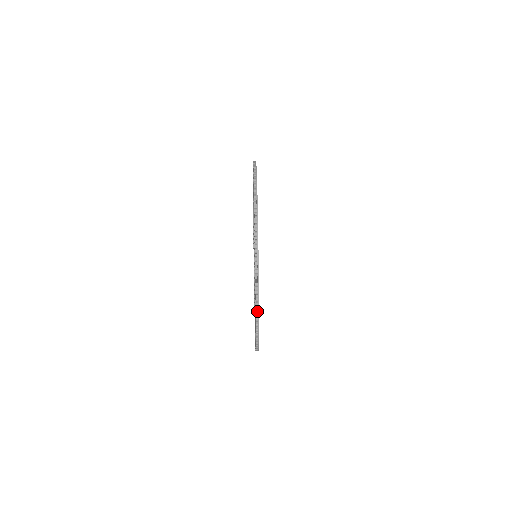
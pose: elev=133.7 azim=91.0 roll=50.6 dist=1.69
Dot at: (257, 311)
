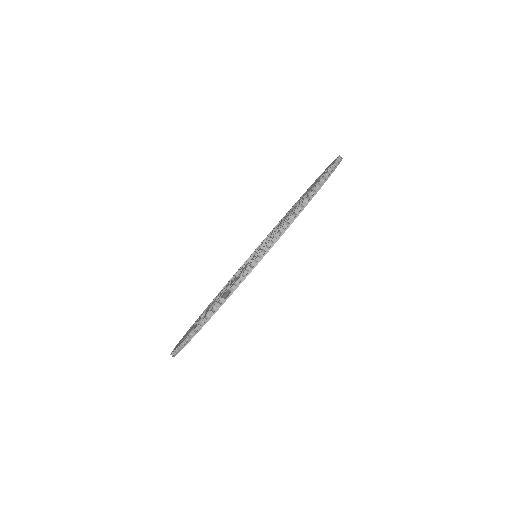
Dot at: (199, 327)
